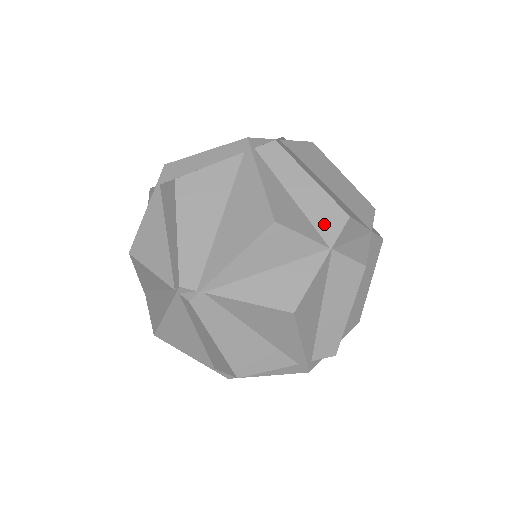
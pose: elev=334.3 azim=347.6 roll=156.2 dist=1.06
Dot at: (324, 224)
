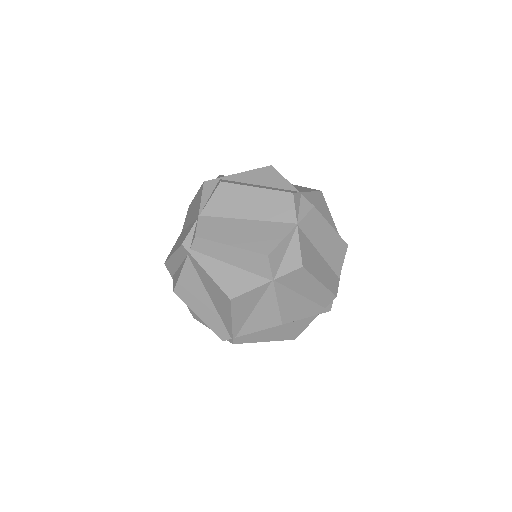
Dot at: (258, 269)
